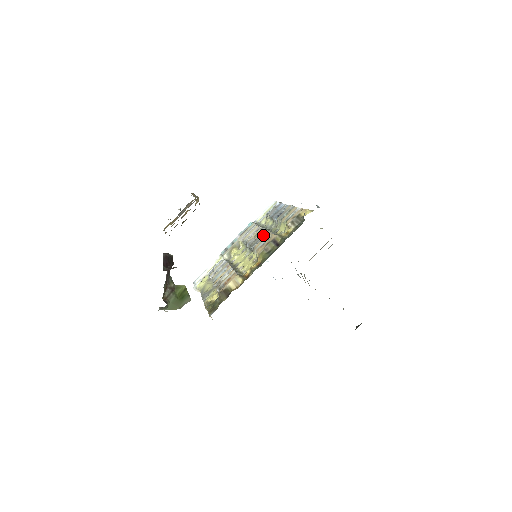
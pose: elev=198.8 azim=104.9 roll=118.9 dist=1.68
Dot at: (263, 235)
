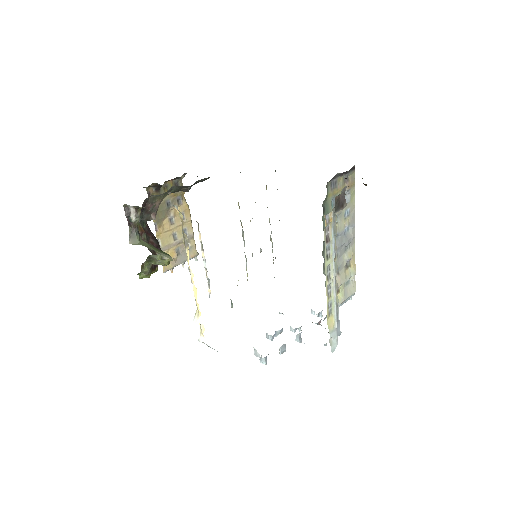
Dot at: occluded
